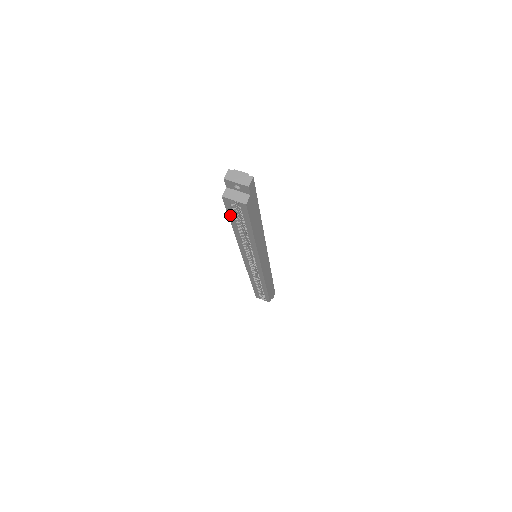
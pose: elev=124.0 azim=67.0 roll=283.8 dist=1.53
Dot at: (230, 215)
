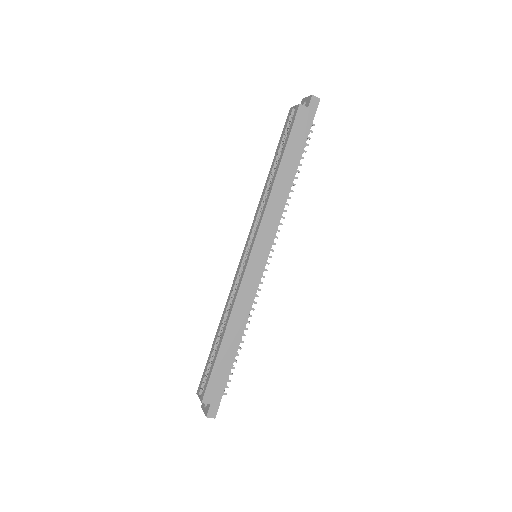
Dot at: (281, 139)
